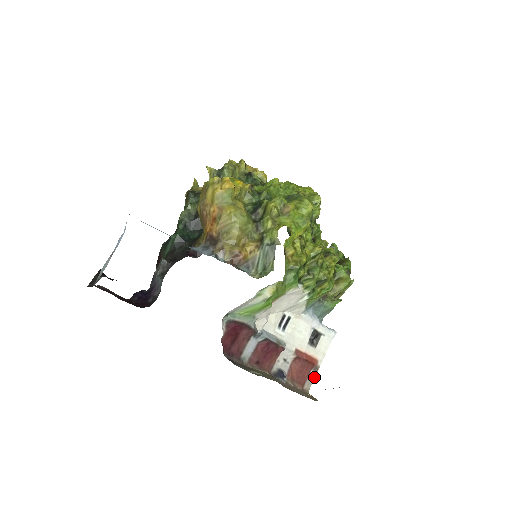
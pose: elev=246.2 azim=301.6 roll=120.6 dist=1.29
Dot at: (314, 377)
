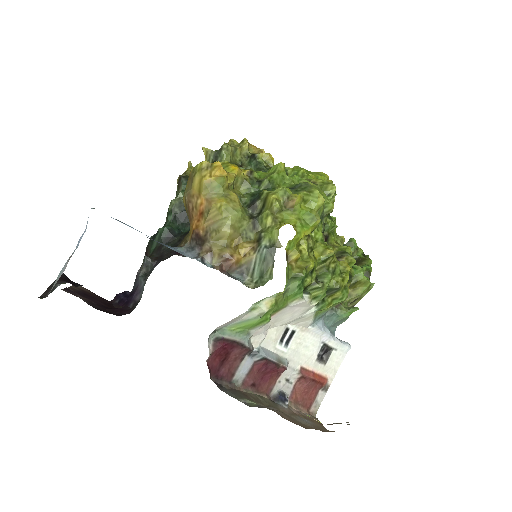
Dot at: (323, 398)
